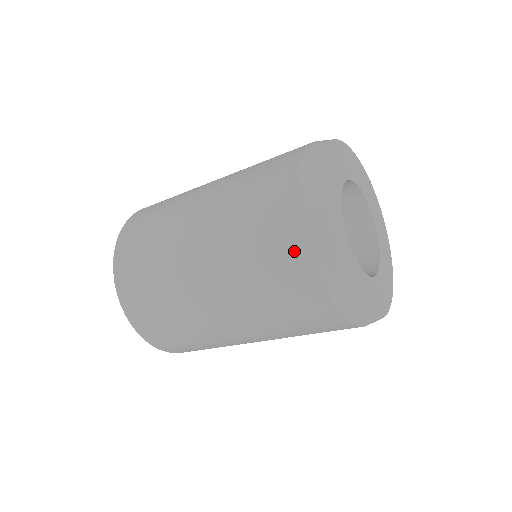
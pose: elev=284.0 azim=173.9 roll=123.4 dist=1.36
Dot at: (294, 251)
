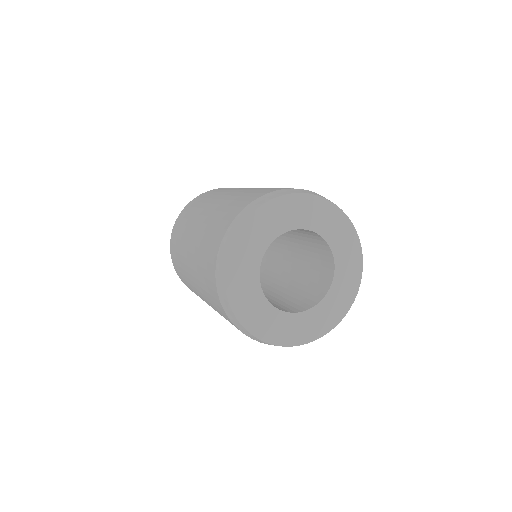
Dot at: occluded
